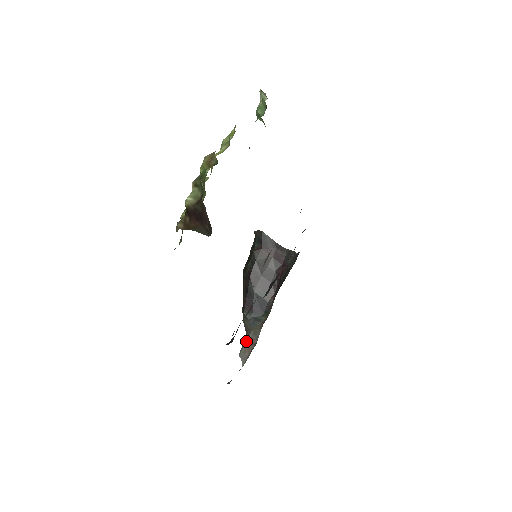
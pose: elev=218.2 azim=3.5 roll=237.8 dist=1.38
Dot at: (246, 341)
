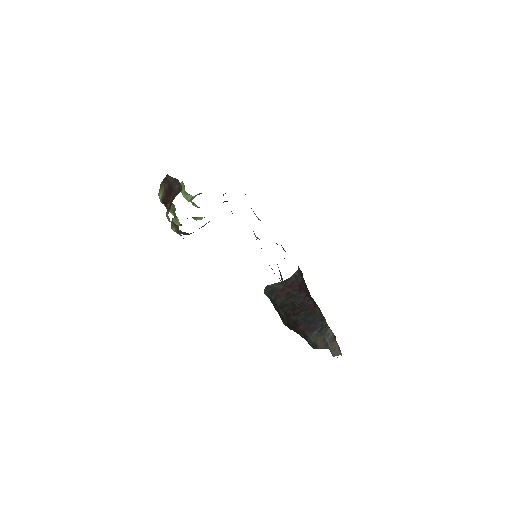
Dot at: (328, 345)
